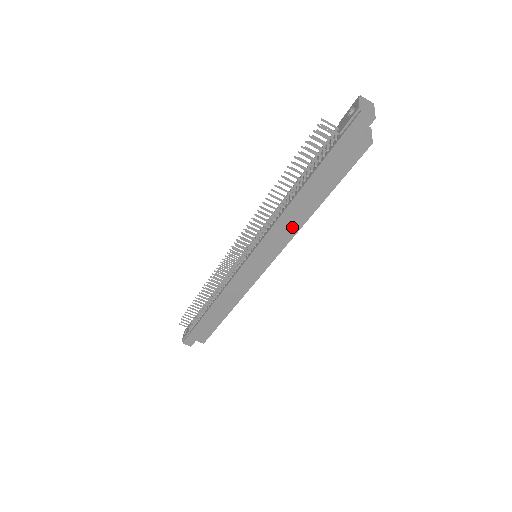
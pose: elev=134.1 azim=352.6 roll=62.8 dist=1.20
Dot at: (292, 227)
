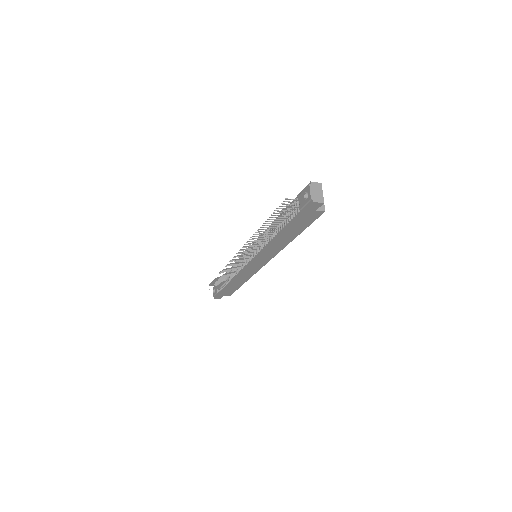
Dot at: (279, 247)
